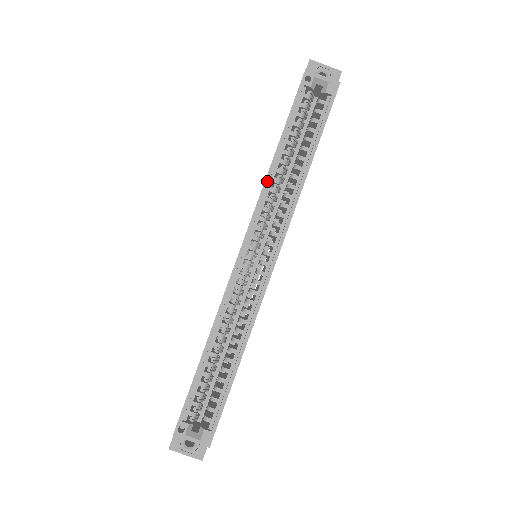
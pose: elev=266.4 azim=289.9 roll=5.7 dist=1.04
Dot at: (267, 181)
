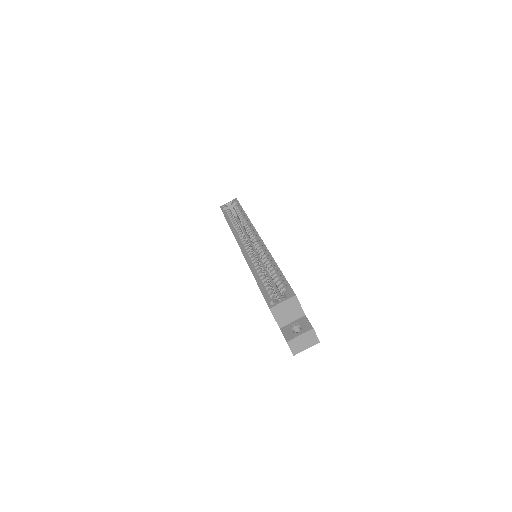
Dot at: (232, 229)
